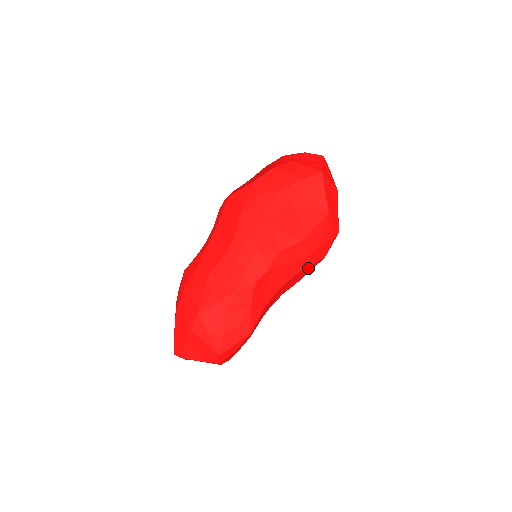
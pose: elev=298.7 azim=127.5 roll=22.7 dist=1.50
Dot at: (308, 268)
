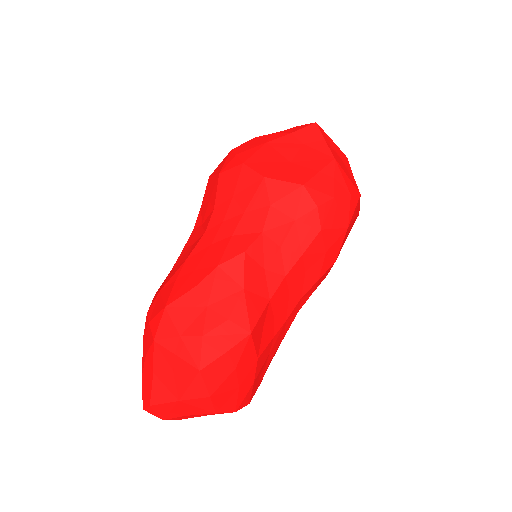
Dot at: (326, 240)
